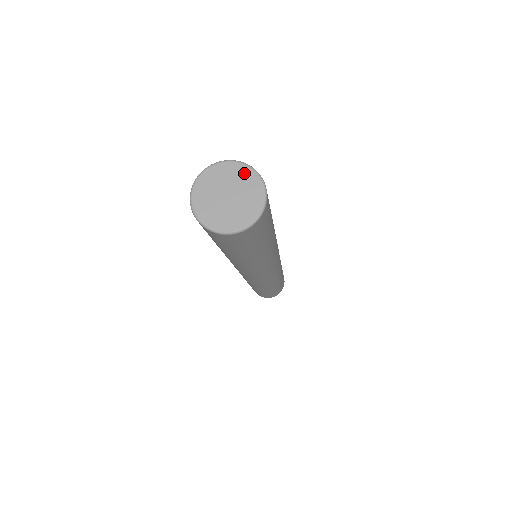
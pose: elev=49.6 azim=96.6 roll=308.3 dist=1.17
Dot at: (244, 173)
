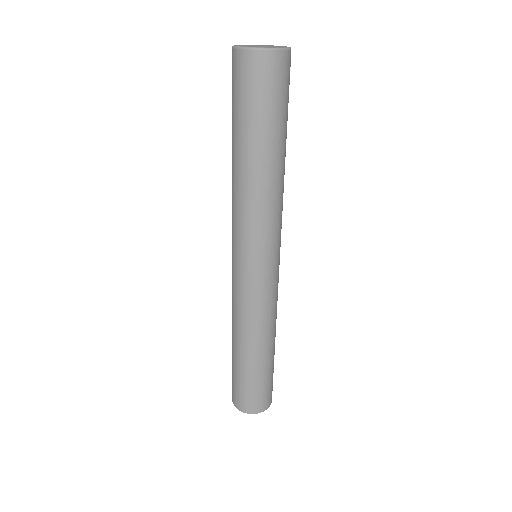
Dot at: occluded
